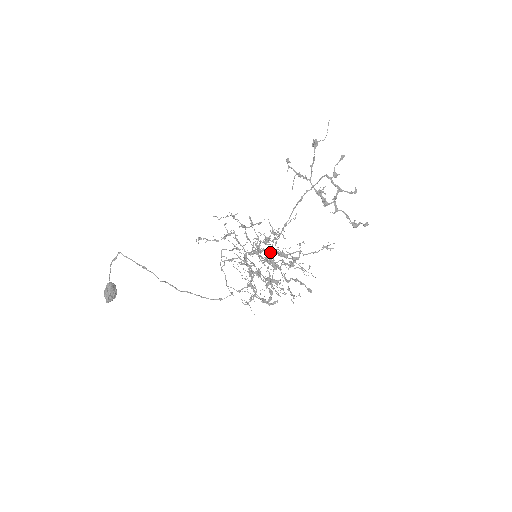
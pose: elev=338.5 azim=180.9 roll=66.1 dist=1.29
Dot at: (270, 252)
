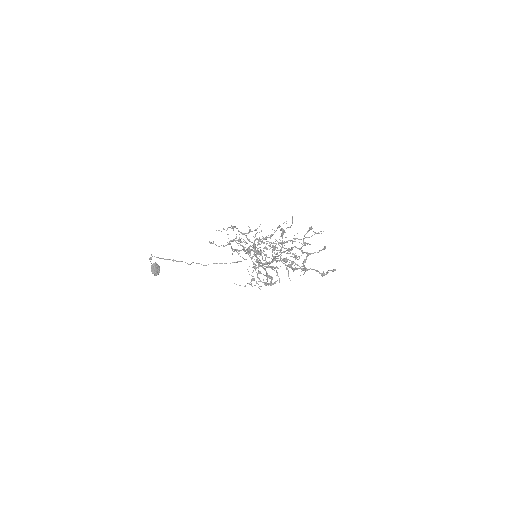
Dot at: (269, 242)
